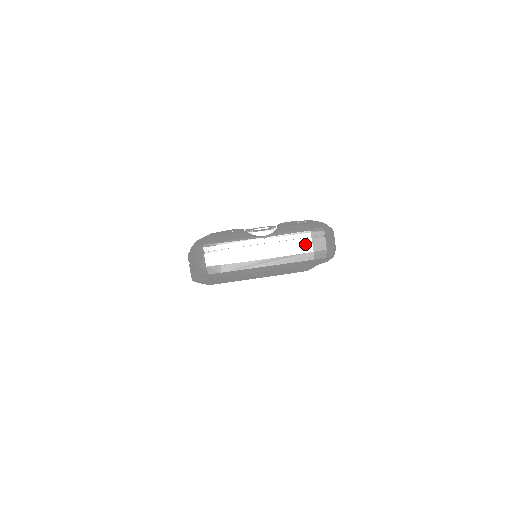
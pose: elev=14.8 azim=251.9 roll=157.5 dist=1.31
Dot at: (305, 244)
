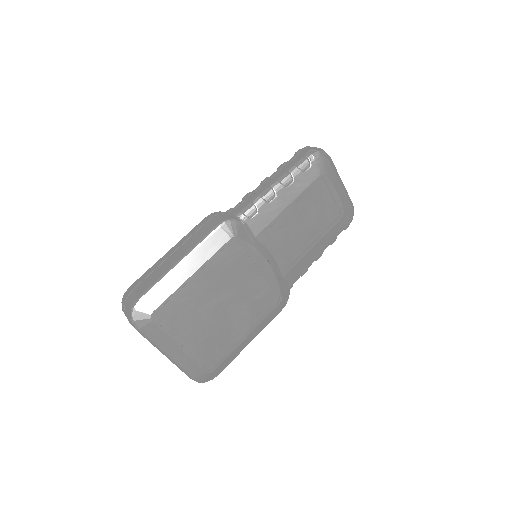
Dot at: occluded
